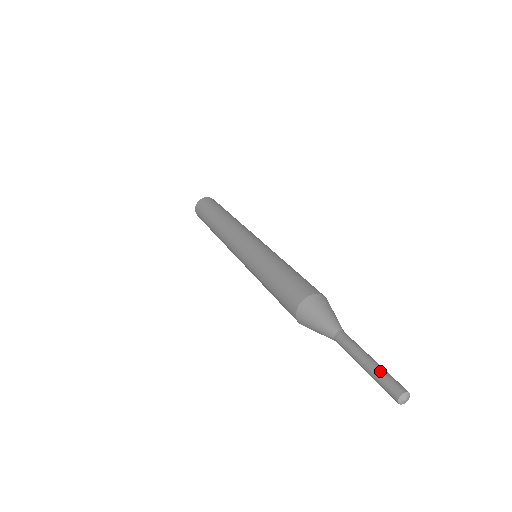
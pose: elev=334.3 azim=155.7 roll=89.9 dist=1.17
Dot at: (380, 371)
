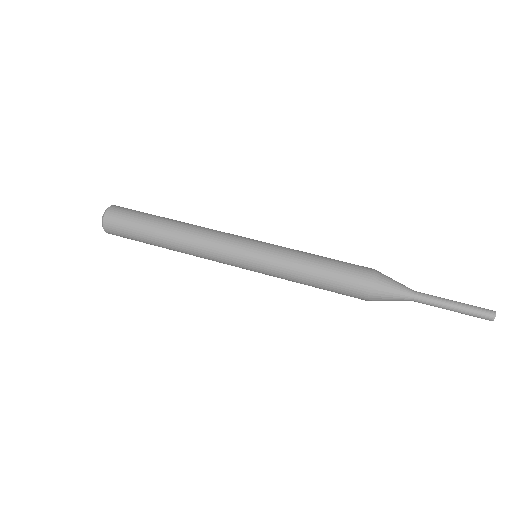
Dot at: (470, 306)
